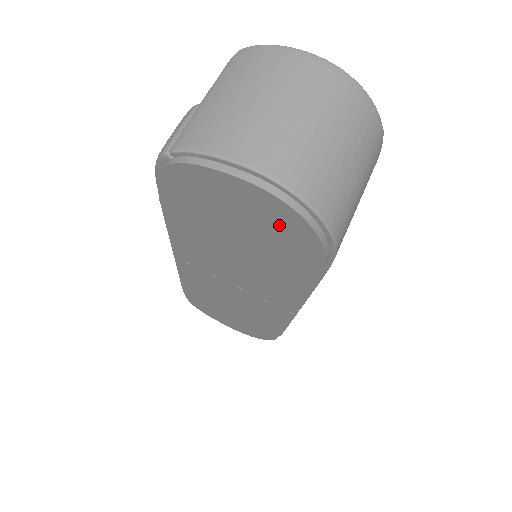
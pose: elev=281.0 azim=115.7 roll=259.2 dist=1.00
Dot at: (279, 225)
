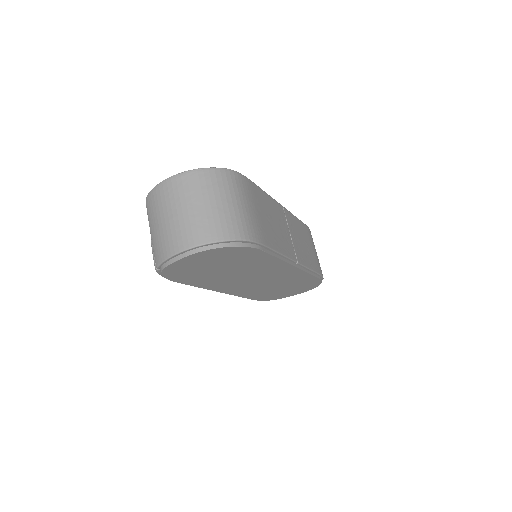
Dot at: (220, 255)
